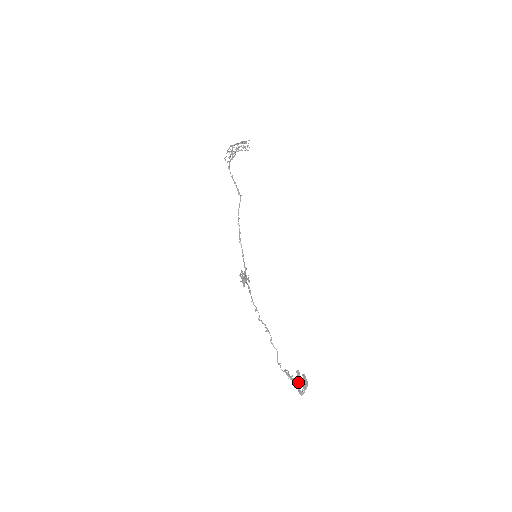
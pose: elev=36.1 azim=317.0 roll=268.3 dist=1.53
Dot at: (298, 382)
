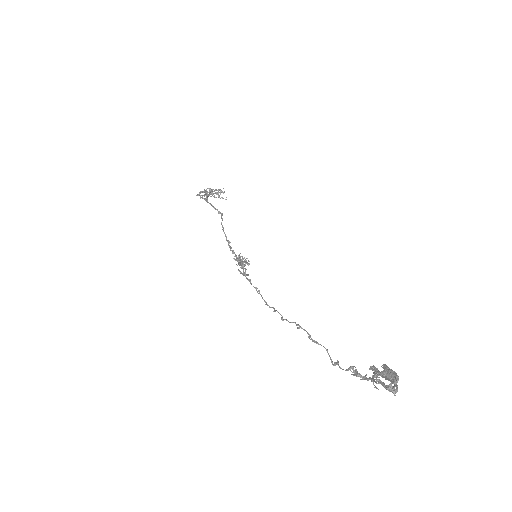
Dot at: (379, 380)
